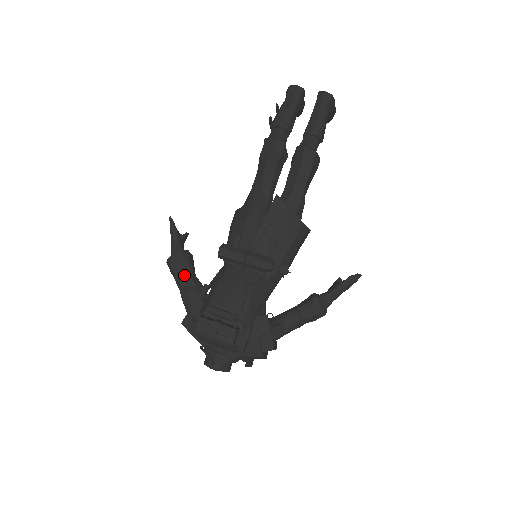
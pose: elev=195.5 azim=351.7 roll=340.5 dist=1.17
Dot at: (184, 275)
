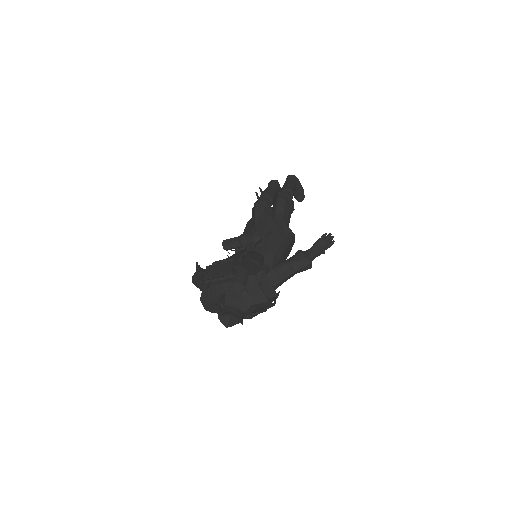
Dot at: (203, 276)
